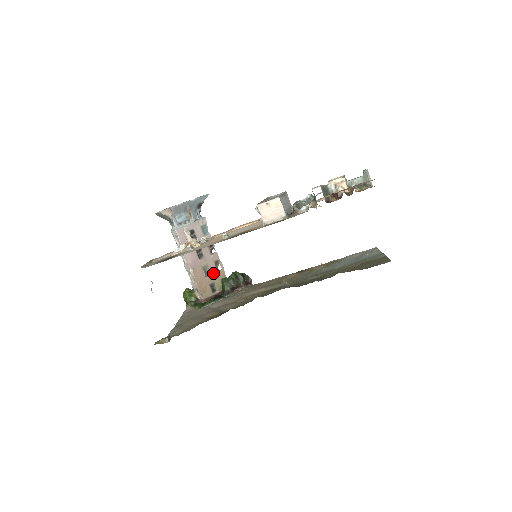
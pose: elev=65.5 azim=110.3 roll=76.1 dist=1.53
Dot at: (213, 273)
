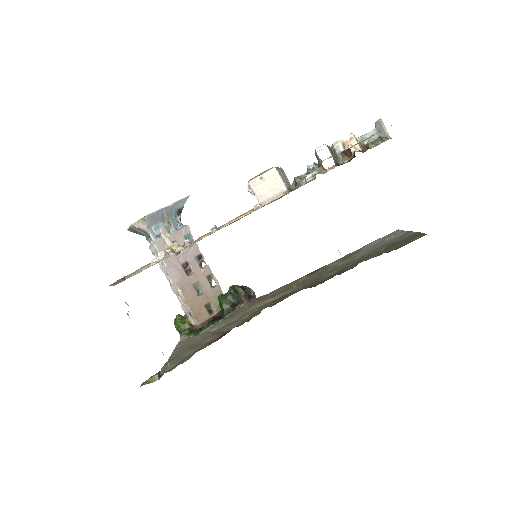
Dot at: (207, 291)
